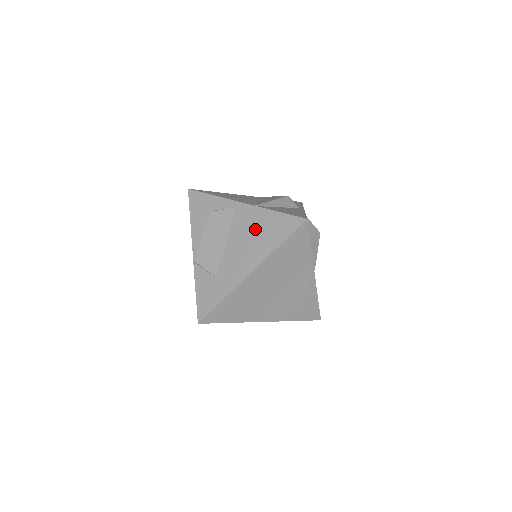
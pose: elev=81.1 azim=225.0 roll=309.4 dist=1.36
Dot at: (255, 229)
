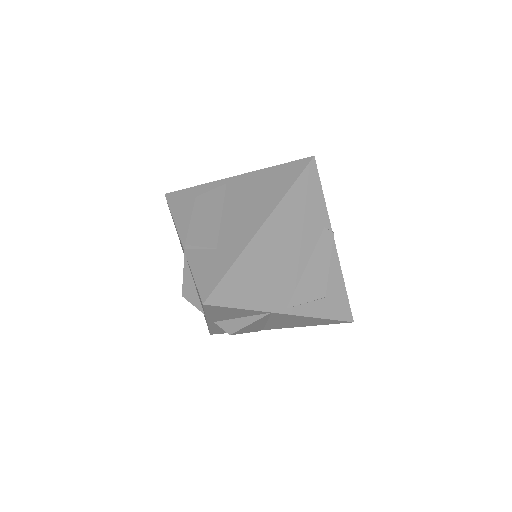
Dot at: (255, 188)
